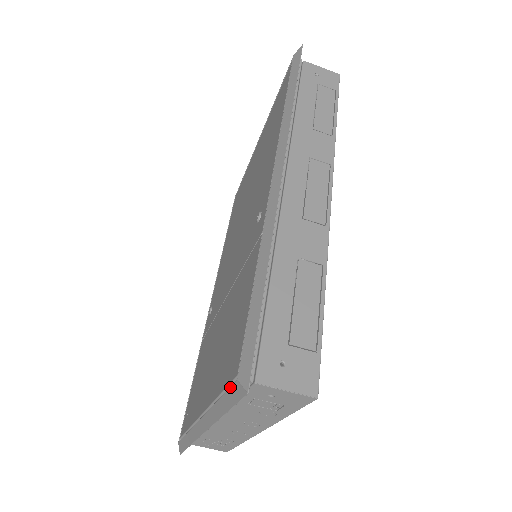
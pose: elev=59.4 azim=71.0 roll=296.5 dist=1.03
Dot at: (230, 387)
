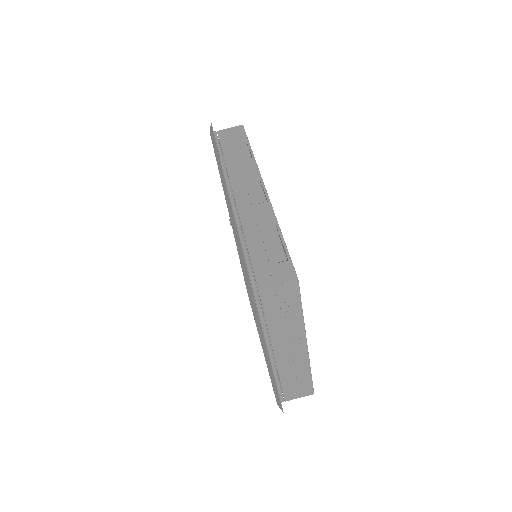
Dot at: (250, 303)
